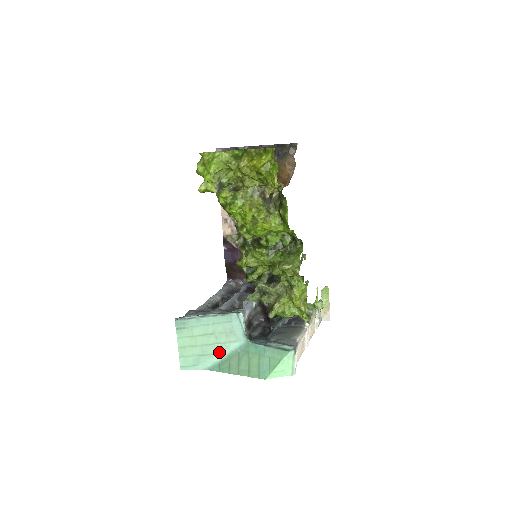
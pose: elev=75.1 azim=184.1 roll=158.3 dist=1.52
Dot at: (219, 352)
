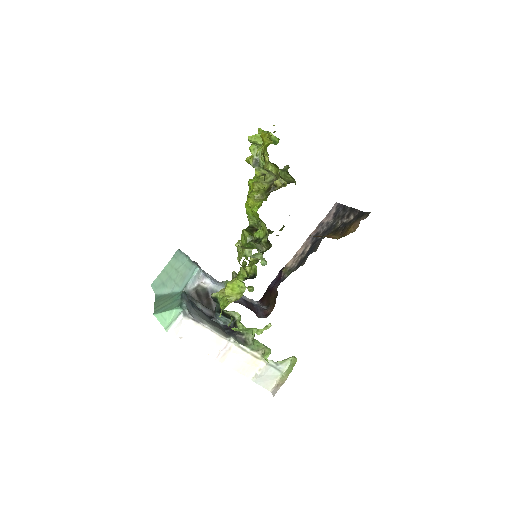
Dot at: (169, 288)
